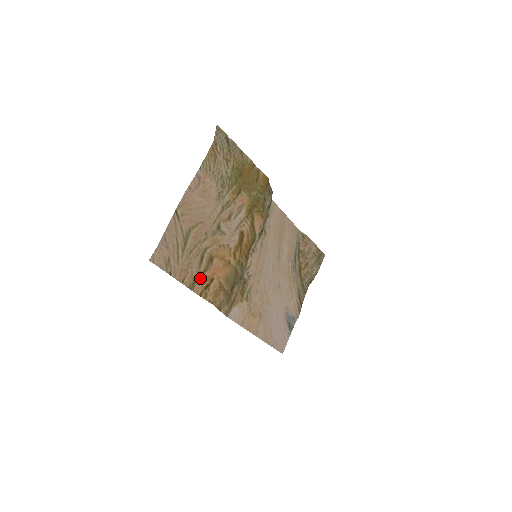
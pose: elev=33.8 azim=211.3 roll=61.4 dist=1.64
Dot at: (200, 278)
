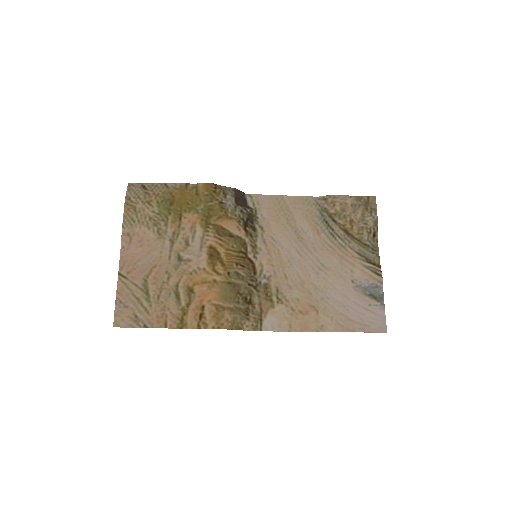
Dot at: (187, 313)
